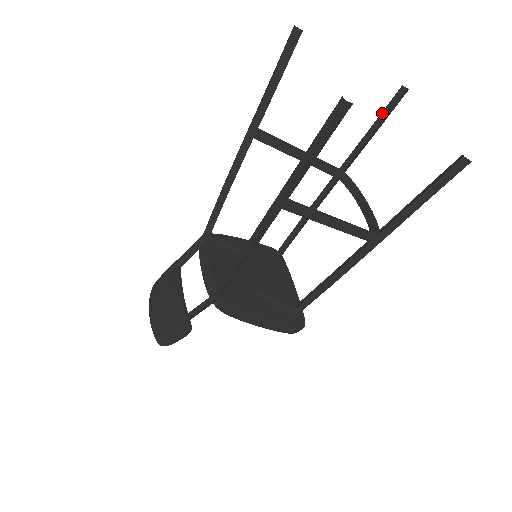
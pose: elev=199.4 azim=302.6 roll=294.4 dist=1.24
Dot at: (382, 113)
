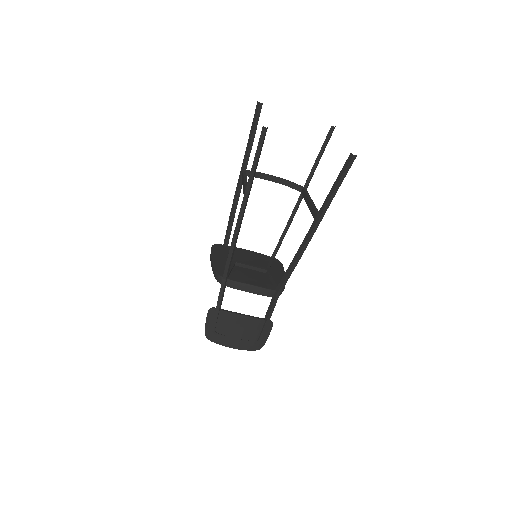
Dot at: (255, 125)
